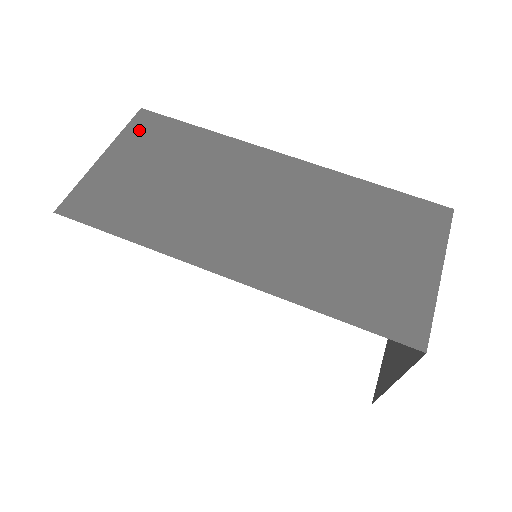
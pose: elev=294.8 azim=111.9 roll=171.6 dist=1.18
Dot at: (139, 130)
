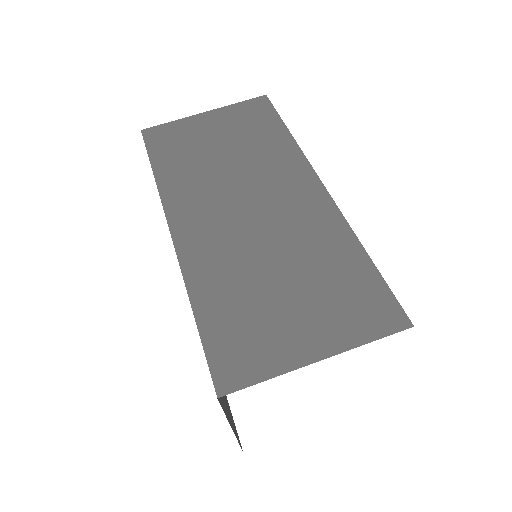
Dot at: (246, 108)
